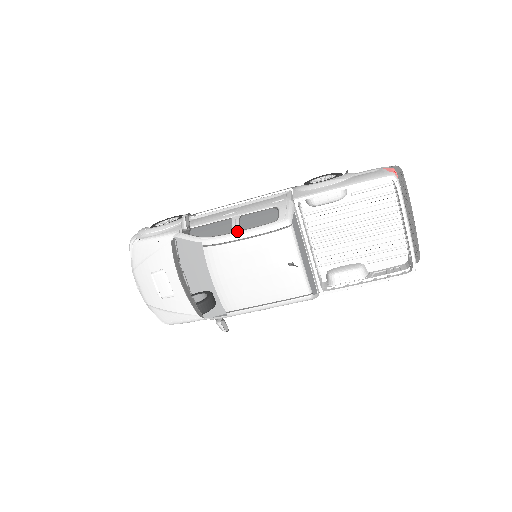
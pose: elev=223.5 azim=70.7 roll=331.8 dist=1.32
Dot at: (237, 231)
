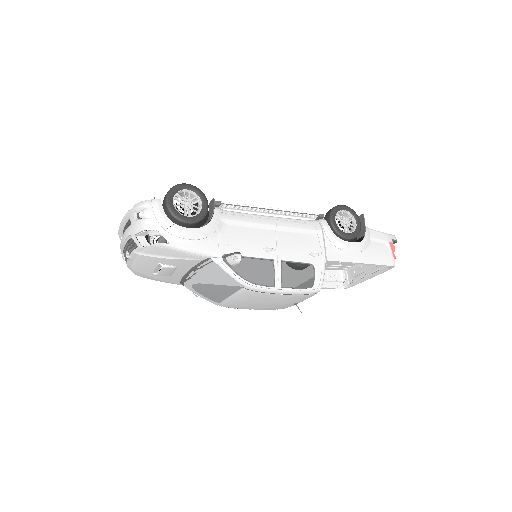
Dot at: (279, 287)
